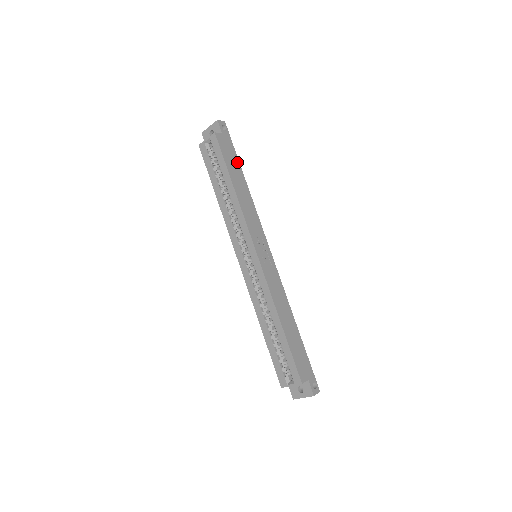
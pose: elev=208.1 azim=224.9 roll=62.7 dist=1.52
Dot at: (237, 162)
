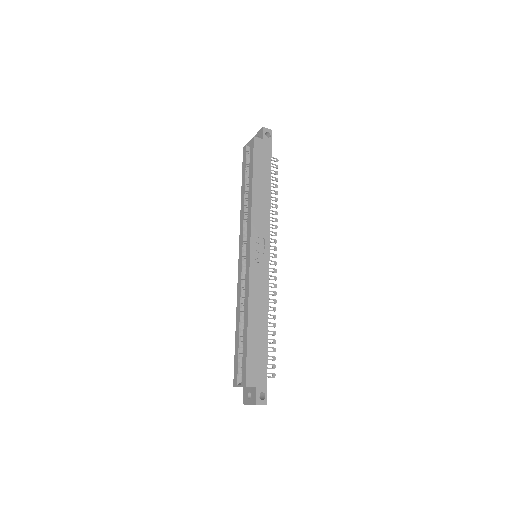
Dot at: (268, 167)
